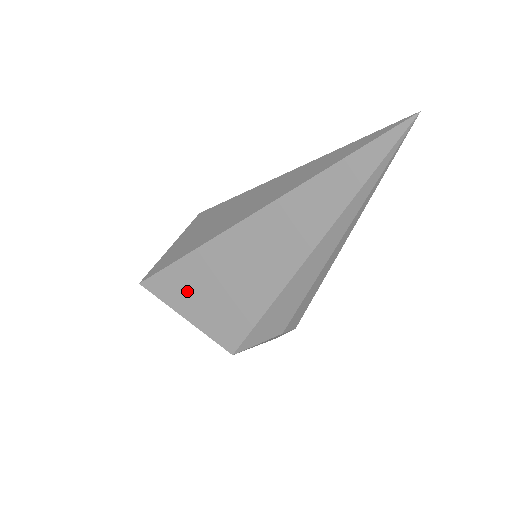
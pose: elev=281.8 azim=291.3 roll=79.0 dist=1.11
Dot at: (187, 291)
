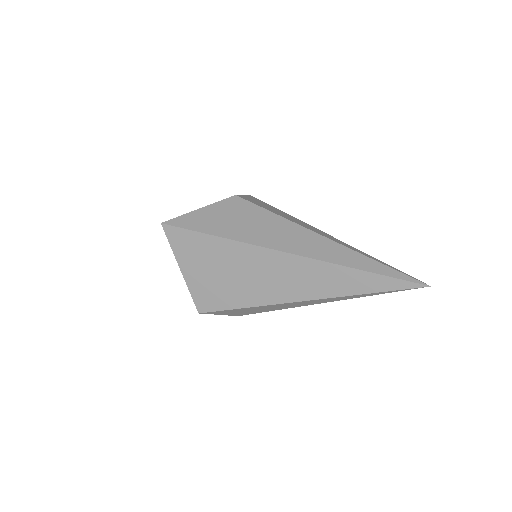
Dot at: (197, 256)
